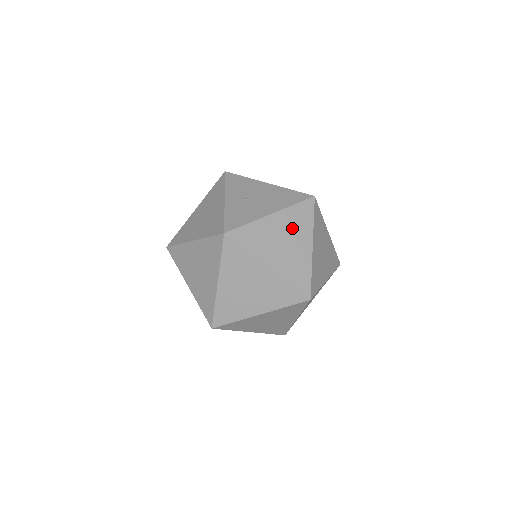
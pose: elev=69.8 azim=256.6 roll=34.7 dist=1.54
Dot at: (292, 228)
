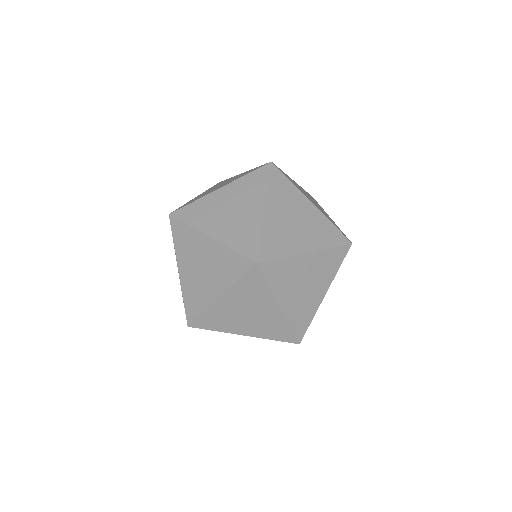
Dot at: occluded
